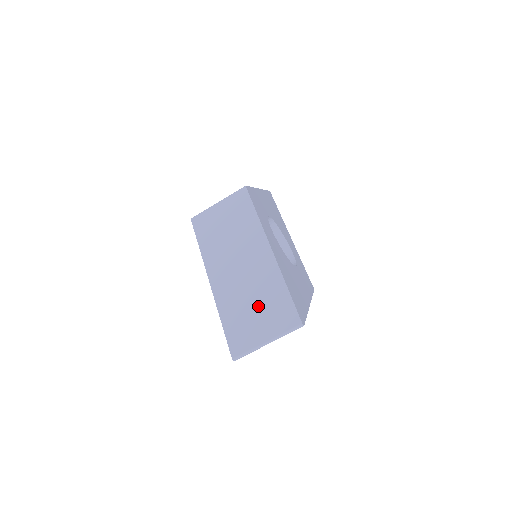
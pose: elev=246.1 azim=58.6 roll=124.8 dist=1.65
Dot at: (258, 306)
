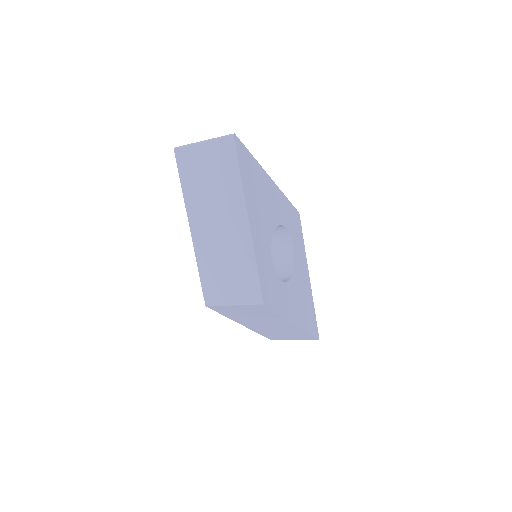
Dot at: occluded
